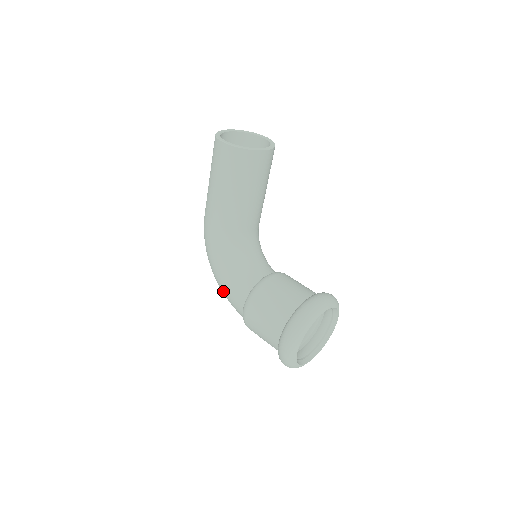
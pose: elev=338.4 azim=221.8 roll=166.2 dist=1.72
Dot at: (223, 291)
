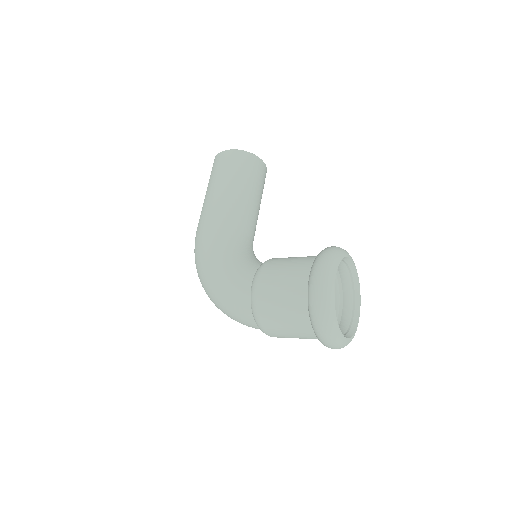
Dot at: (221, 287)
